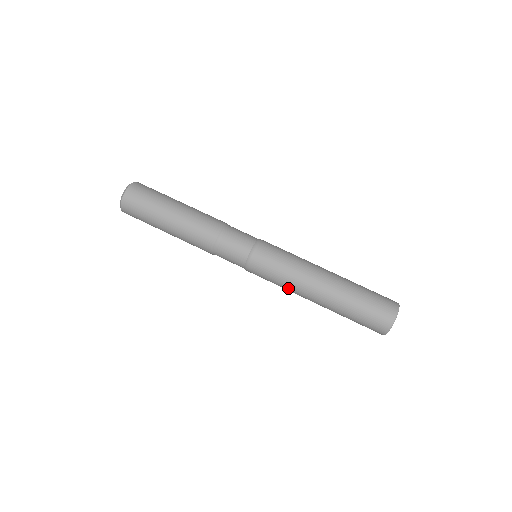
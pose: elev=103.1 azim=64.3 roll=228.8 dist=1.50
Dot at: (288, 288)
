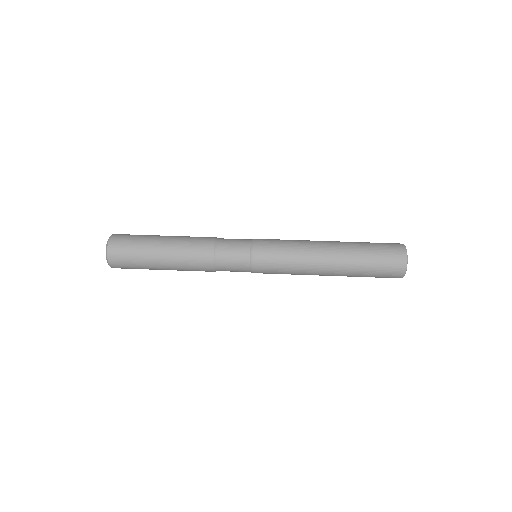
Dot at: (299, 271)
